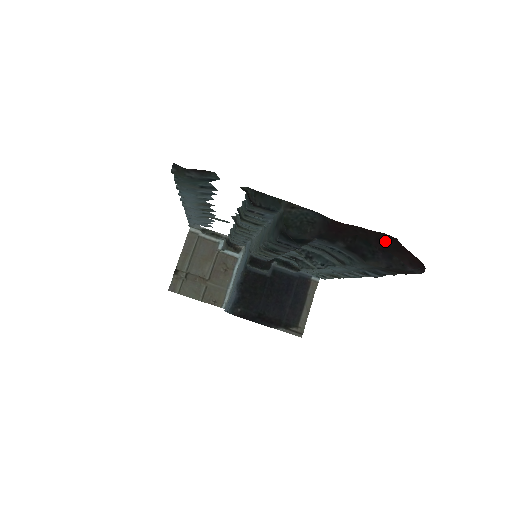
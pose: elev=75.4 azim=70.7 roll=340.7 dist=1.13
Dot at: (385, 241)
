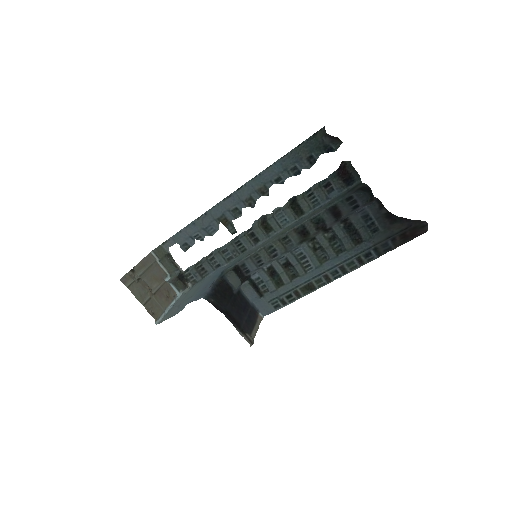
Dot at: occluded
